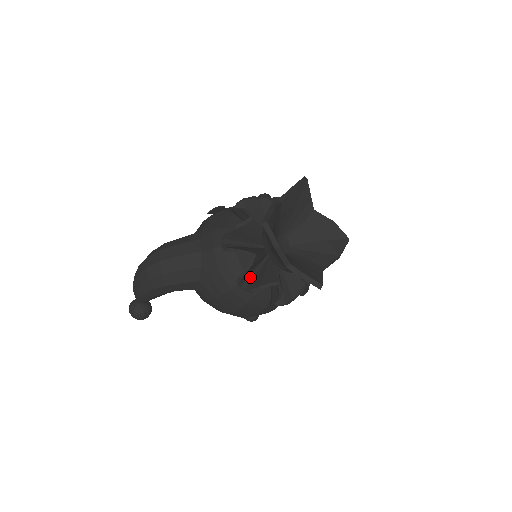
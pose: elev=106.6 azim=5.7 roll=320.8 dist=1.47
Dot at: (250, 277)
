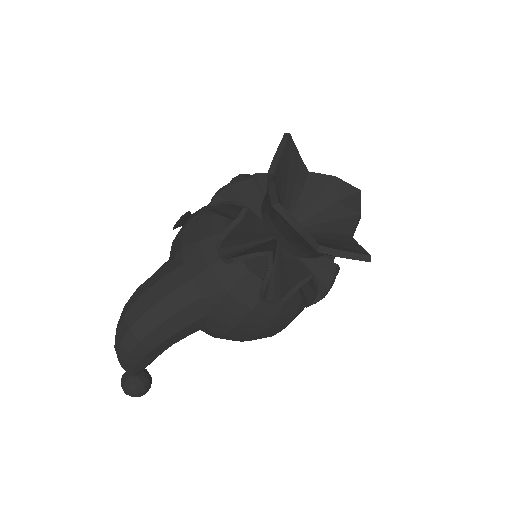
Dot at: (270, 284)
